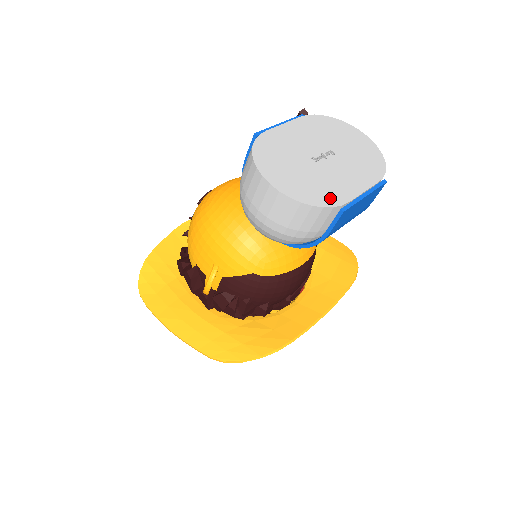
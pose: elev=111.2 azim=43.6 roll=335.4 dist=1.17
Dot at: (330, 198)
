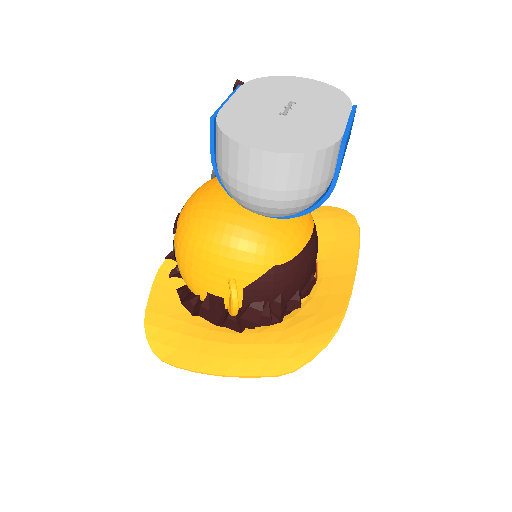
Dot at: (325, 138)
